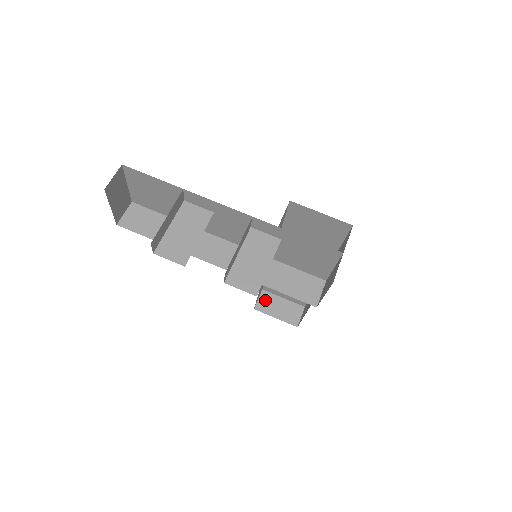
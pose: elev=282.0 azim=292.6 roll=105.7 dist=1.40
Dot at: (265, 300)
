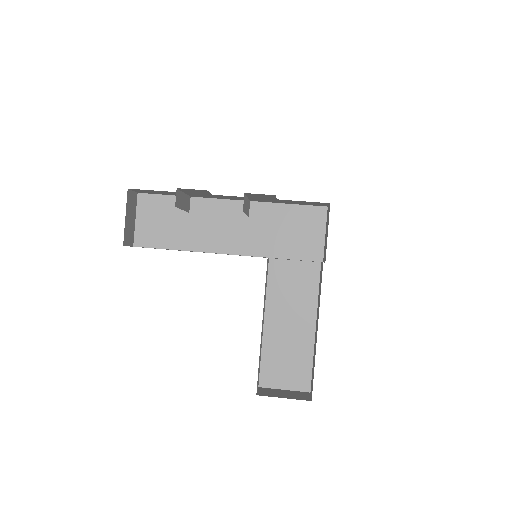
Dot at: (265, 391)
